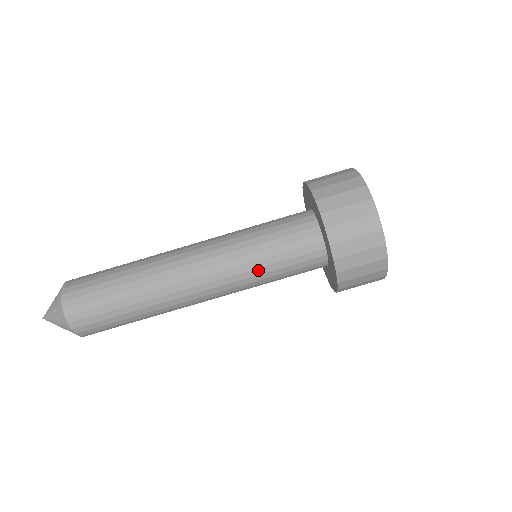
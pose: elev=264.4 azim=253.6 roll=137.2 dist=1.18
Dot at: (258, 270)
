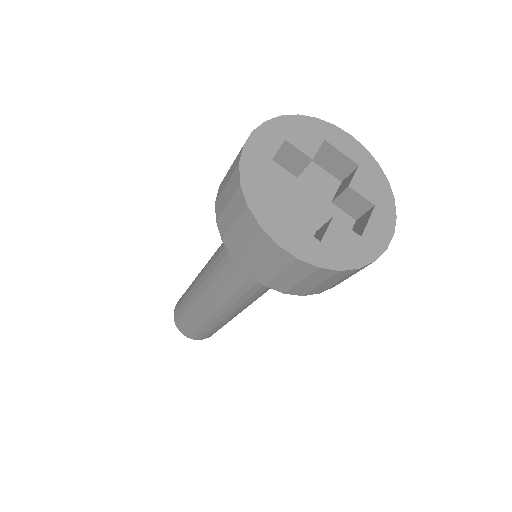
Dot at: occluded
